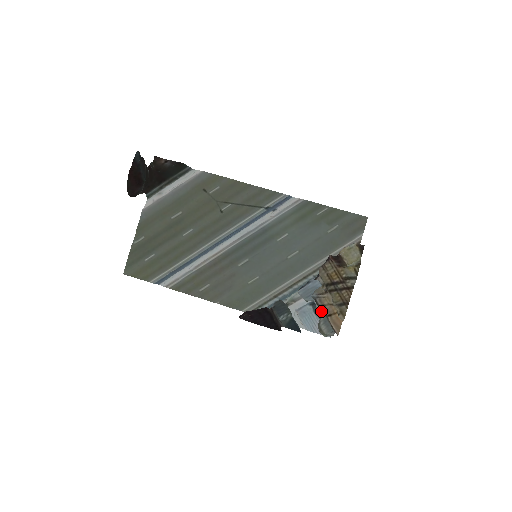
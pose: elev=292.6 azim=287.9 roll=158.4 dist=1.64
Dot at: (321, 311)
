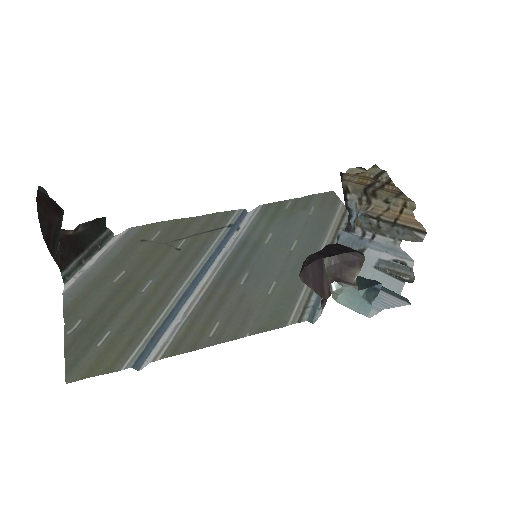
Dot at: (383, 226)
